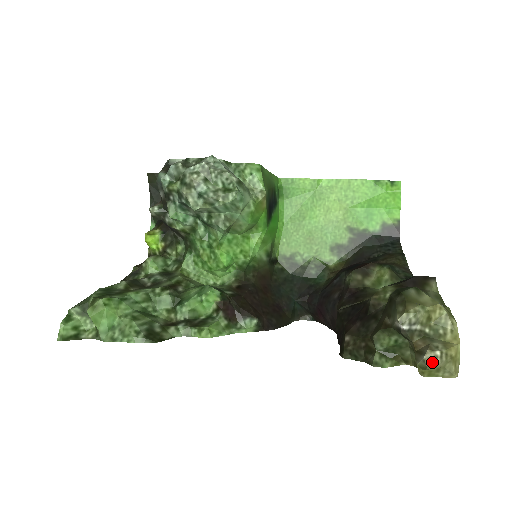
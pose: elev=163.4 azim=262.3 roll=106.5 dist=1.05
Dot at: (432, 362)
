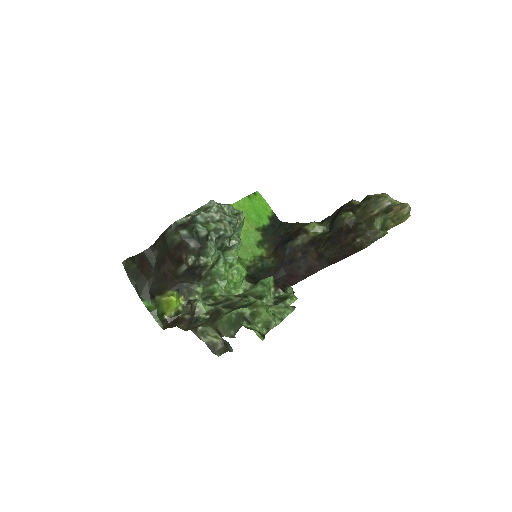
Dot at: (410, 207)
